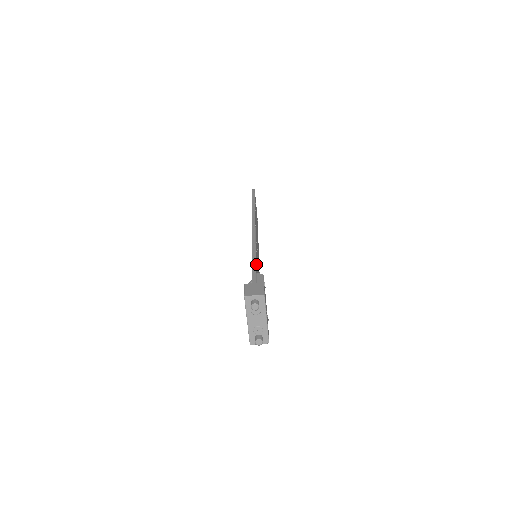
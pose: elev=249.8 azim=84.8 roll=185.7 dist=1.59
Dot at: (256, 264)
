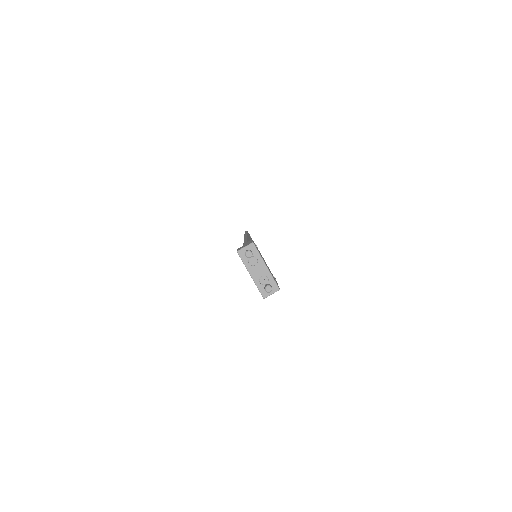
Dot at: occluded
